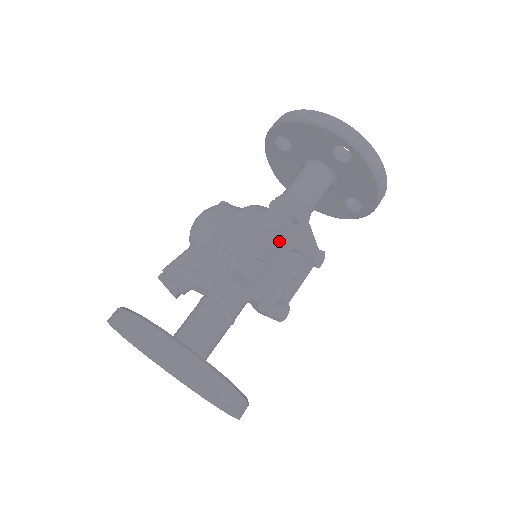
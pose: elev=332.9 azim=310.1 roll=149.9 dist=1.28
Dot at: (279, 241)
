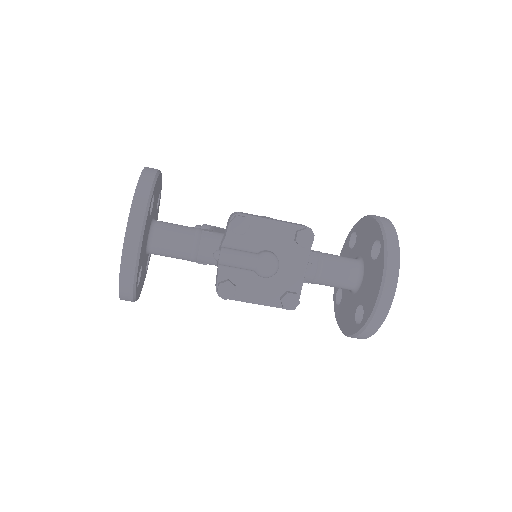
Dot at: (273, 235)
